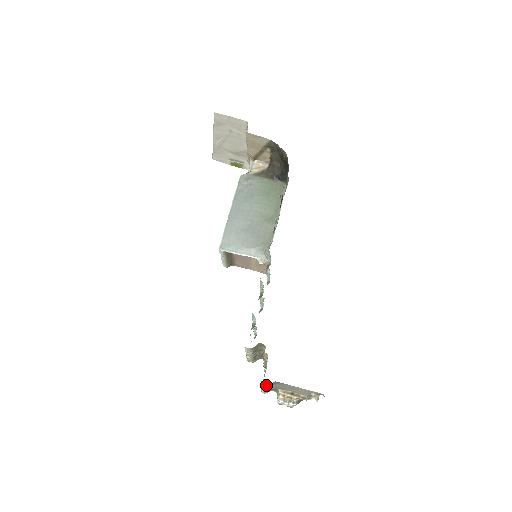
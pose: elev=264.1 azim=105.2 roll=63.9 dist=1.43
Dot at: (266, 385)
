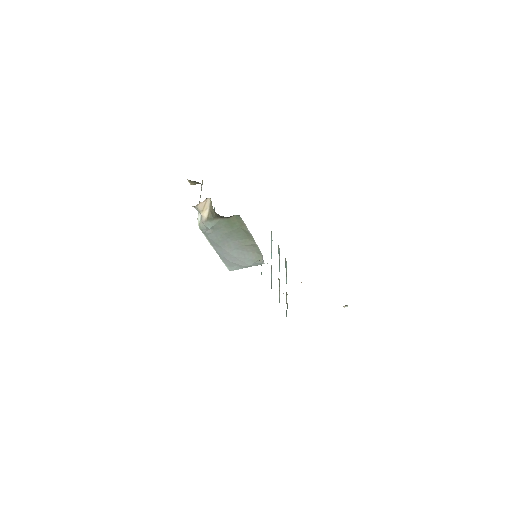
Dot at: occluded
